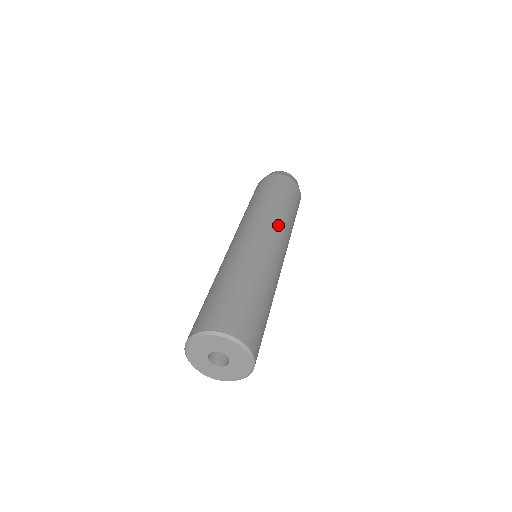
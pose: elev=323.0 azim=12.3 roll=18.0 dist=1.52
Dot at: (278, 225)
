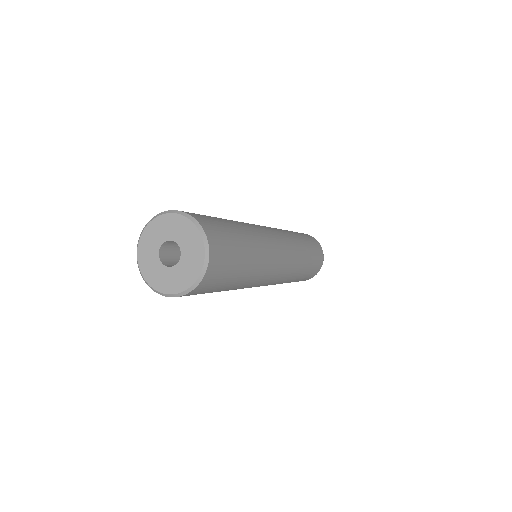
Dot at: (279, 230)
